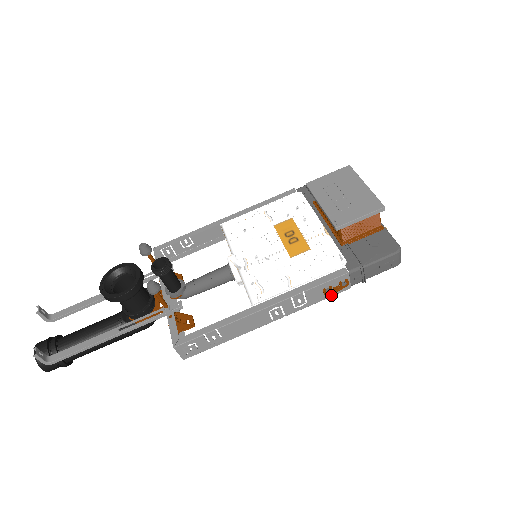
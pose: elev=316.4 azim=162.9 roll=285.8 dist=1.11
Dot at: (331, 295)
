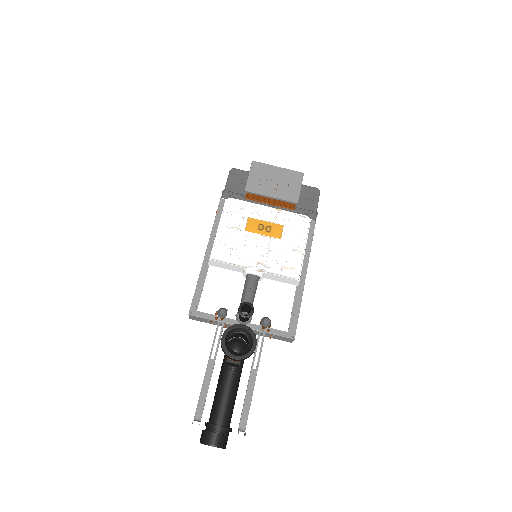
Dot at: occluded
